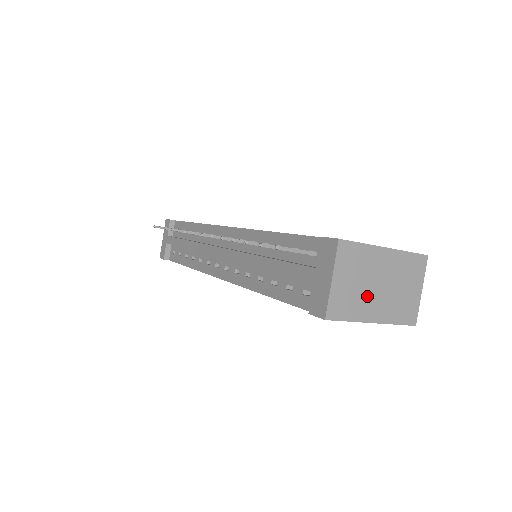
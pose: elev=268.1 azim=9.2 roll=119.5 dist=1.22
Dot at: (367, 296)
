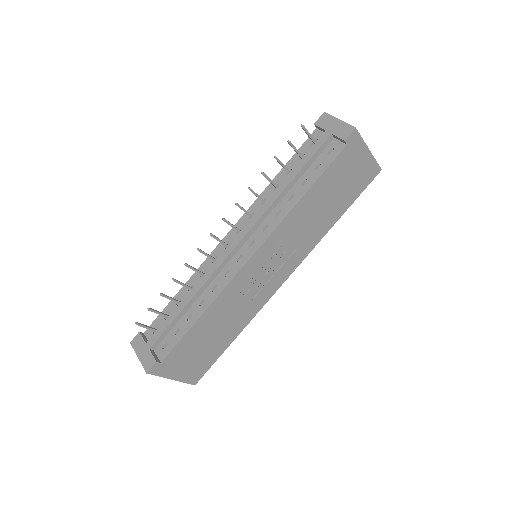
Dot at: occluded
